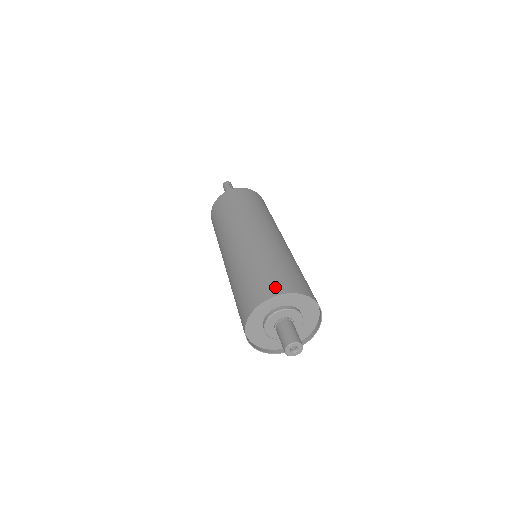
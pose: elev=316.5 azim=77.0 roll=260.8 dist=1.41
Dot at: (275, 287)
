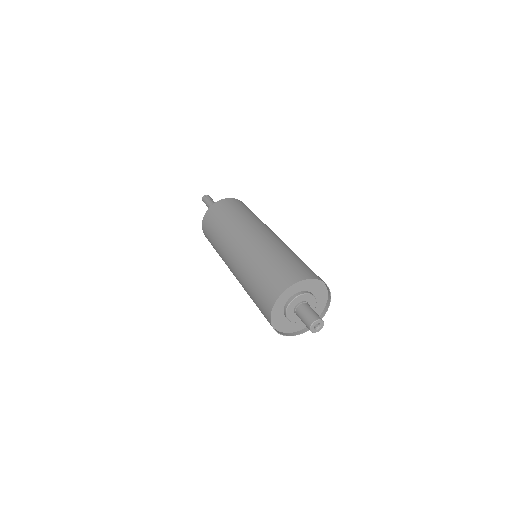
Dot at: (291, 277)
